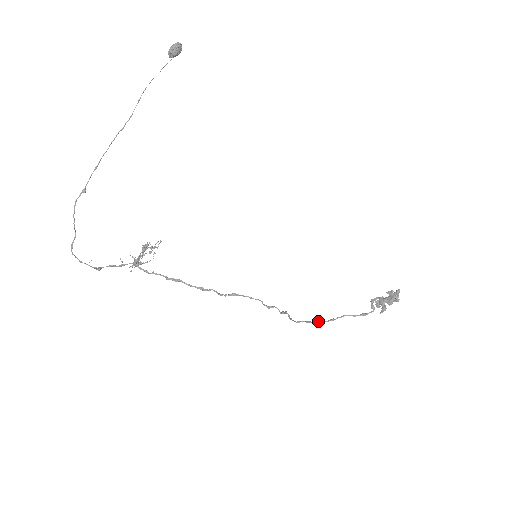
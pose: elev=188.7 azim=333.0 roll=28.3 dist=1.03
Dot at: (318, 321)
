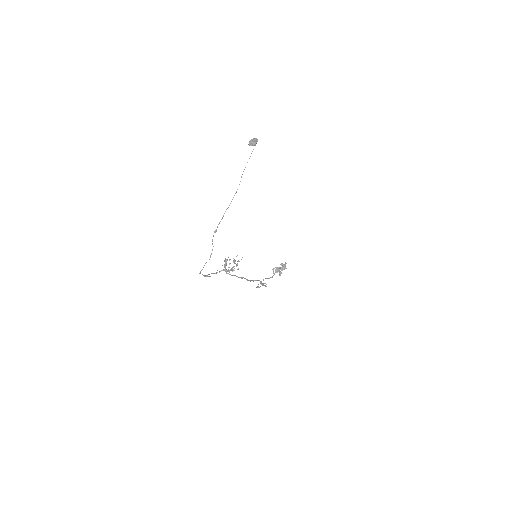
Dot at: occluded
